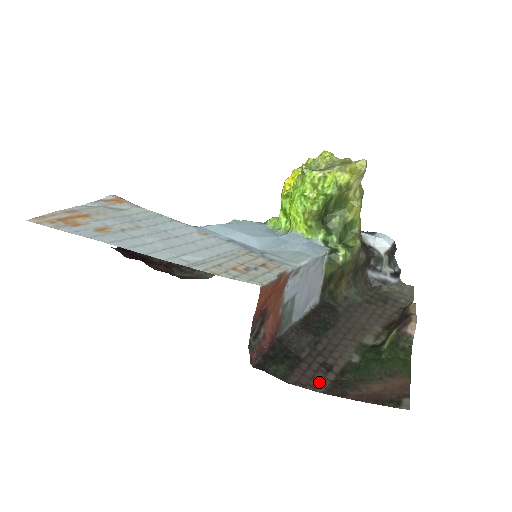
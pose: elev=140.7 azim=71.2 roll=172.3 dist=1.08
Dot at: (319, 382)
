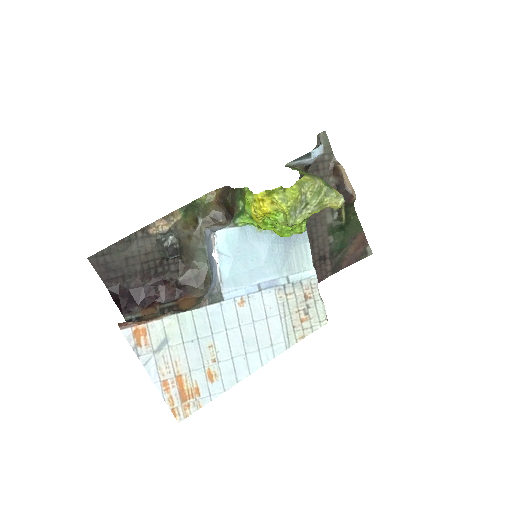
Dot at: (326, 271)
